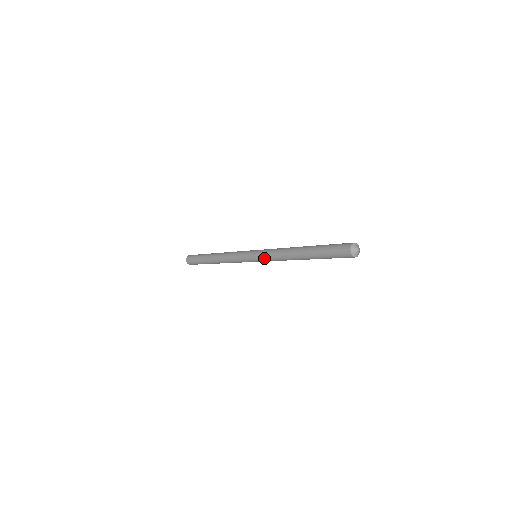
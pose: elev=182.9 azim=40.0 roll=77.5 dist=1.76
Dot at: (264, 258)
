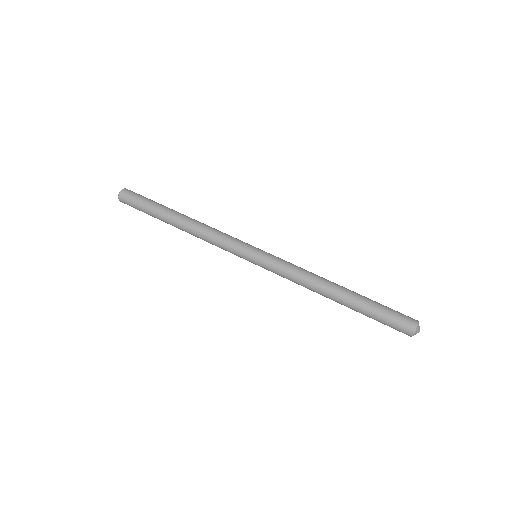
Dot at: occluded
